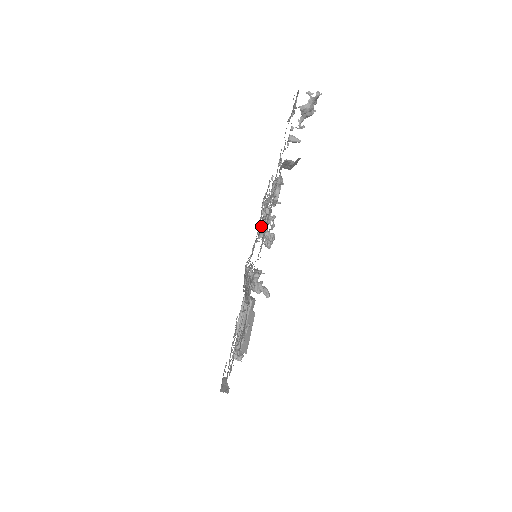
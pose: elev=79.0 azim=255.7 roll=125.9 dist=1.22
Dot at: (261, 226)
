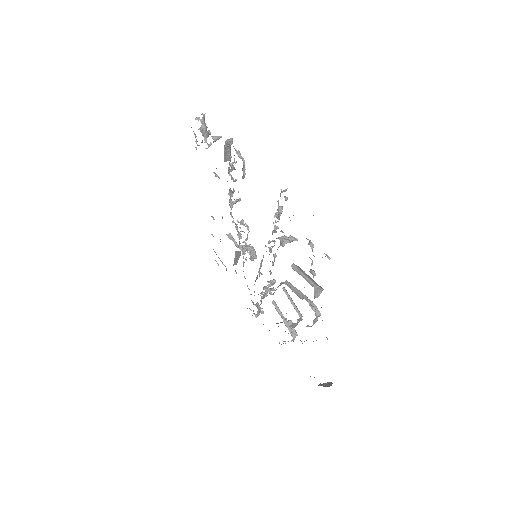
Dot at: (239, 238)
